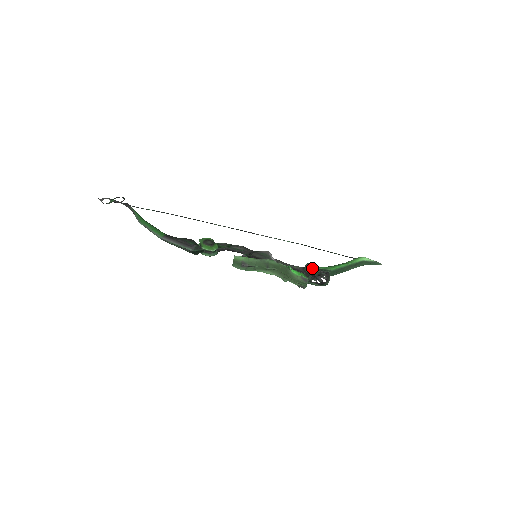
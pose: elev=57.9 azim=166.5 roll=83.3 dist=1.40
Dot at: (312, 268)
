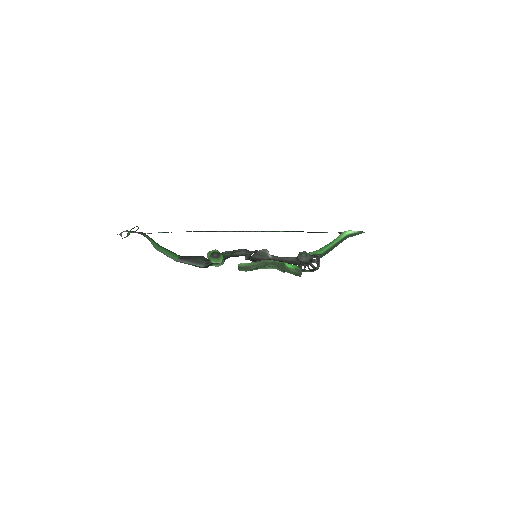
Dot at: (303, 258)
